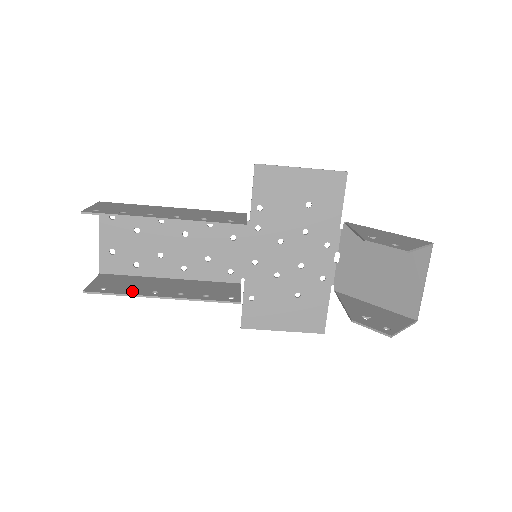
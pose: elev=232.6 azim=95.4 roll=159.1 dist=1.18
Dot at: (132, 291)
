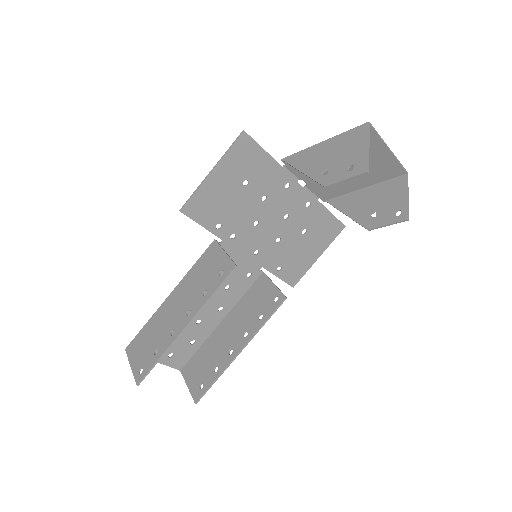
Dot at: (218, 368)
